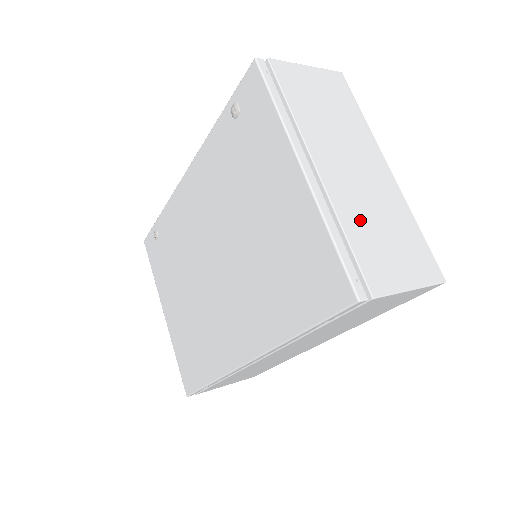
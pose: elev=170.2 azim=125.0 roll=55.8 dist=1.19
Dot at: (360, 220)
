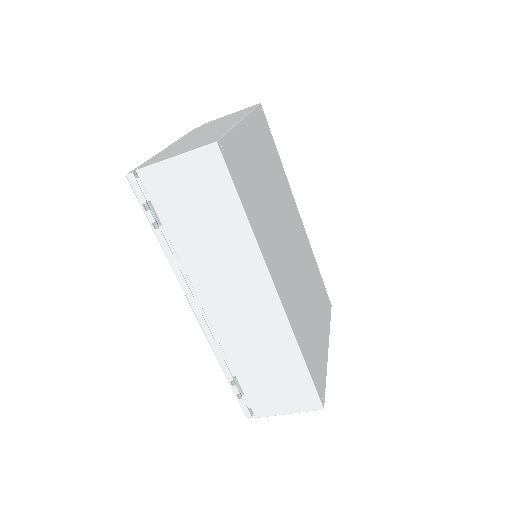
Dot at: occluded
